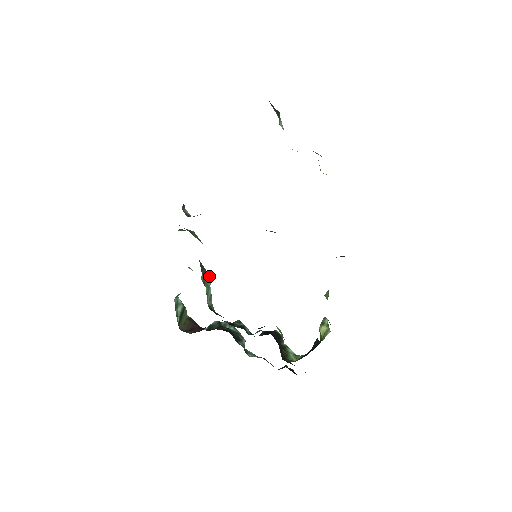
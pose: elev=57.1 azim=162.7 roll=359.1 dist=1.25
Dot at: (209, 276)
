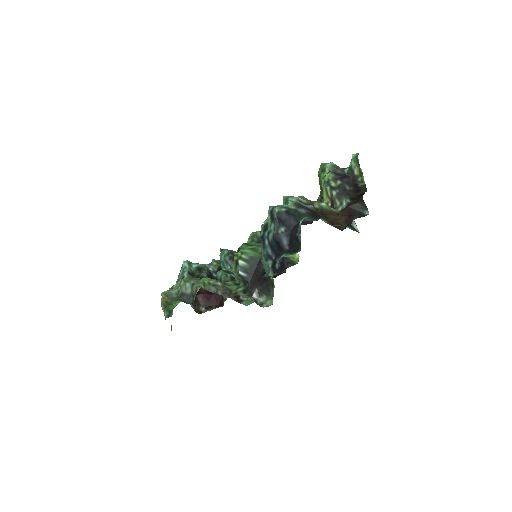
Dot at: occluded
